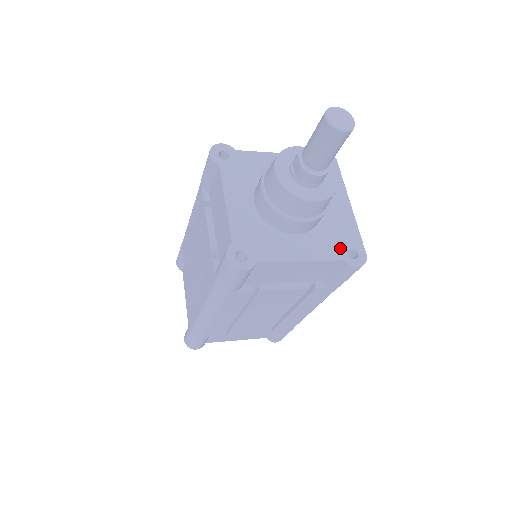
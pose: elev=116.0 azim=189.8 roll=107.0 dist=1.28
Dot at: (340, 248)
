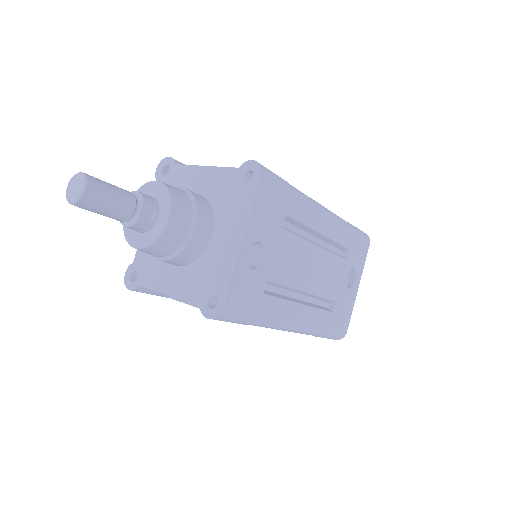
Dot at: (203, 291)
